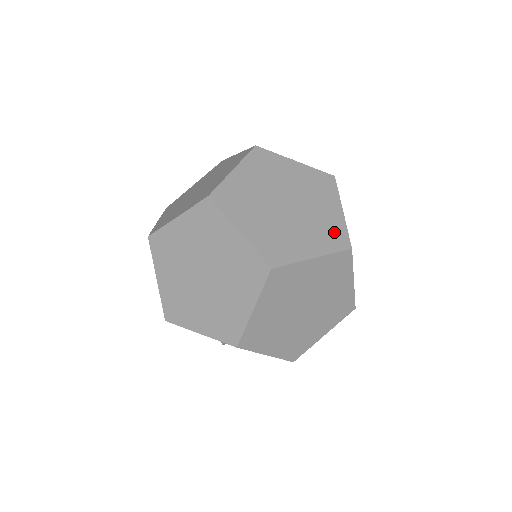
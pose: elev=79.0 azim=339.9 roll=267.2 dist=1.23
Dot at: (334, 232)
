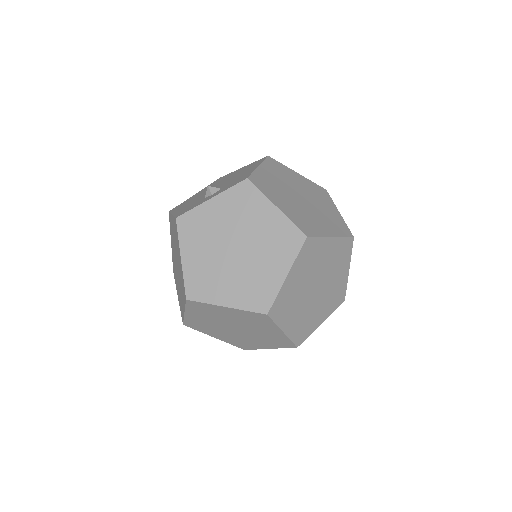
Dot at: (284, 236)
